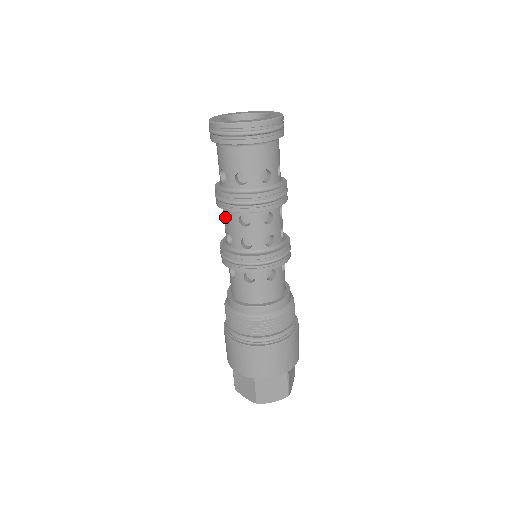
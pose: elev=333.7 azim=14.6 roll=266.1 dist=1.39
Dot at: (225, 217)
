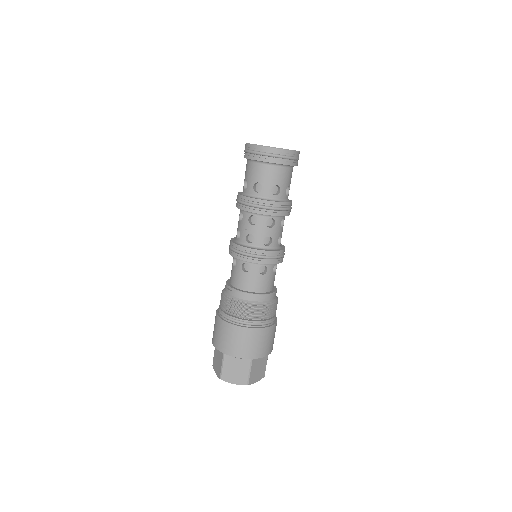
Dot at: (249, 221)
